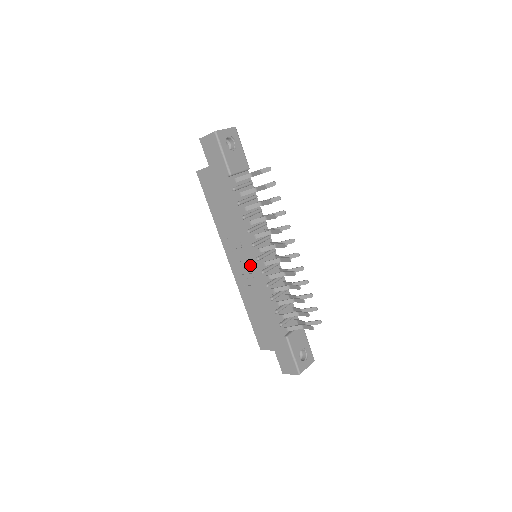
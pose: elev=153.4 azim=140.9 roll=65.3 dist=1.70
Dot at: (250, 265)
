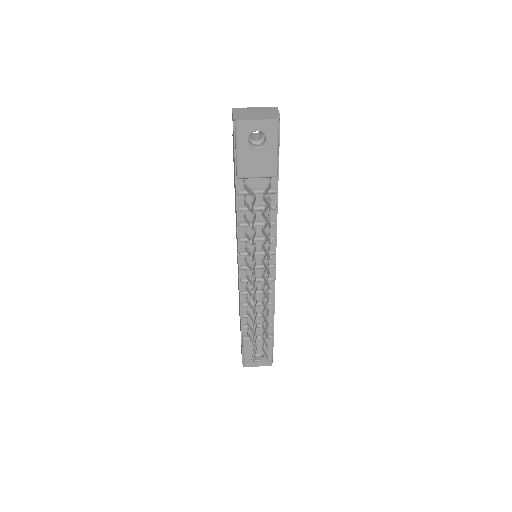
Dot at: occluded
